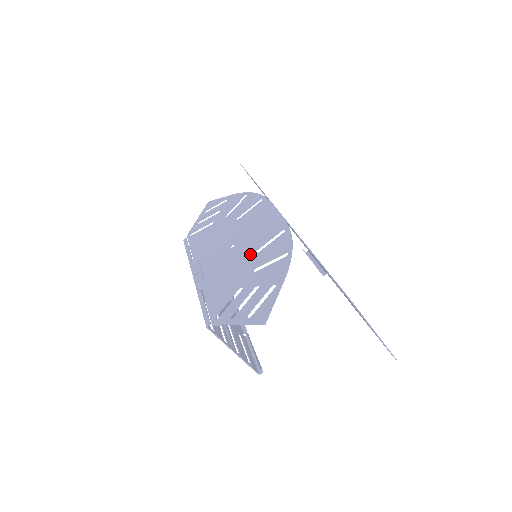
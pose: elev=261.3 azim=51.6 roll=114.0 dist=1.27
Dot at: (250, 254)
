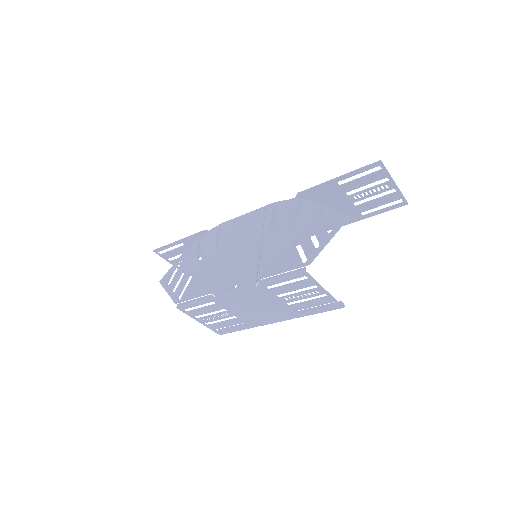
Dot at: (268, 233)
